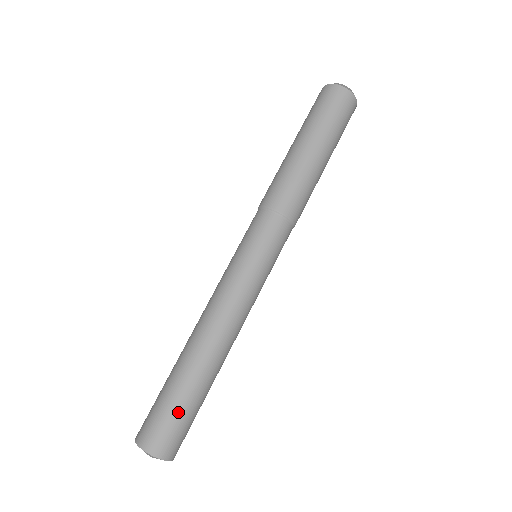
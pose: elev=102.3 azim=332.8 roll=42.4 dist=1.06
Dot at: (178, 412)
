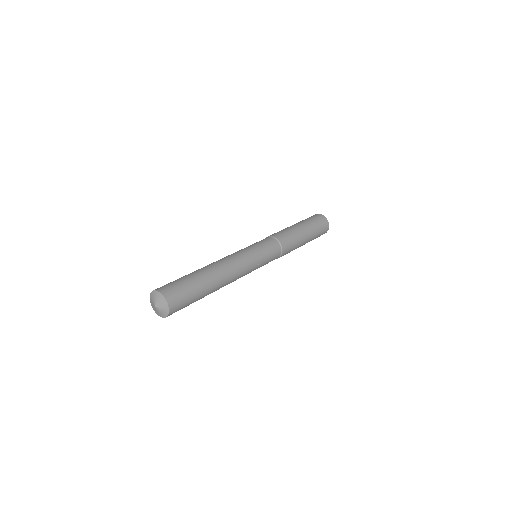
Dot at: (191, 292)
